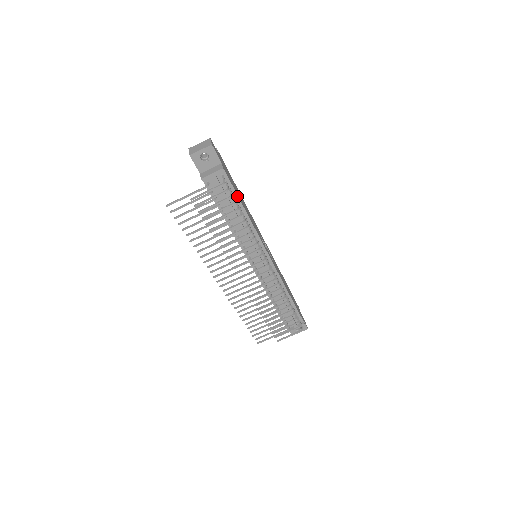
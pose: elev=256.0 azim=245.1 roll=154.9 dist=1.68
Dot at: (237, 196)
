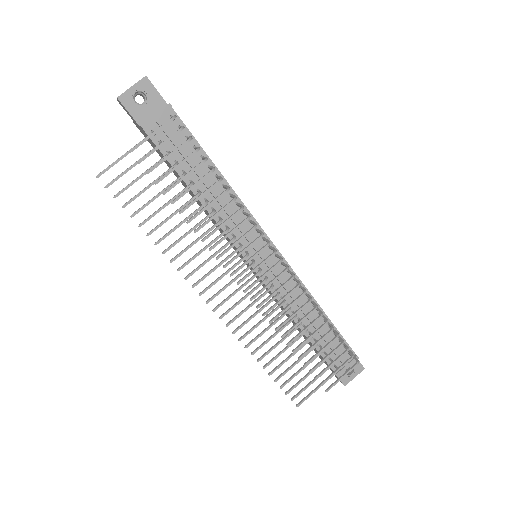
Dot at: (202, 150)
